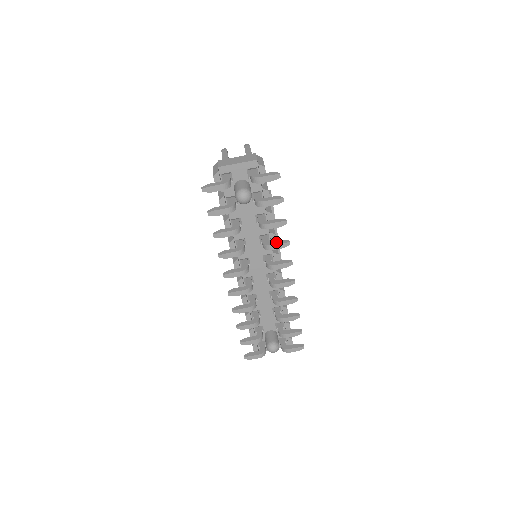
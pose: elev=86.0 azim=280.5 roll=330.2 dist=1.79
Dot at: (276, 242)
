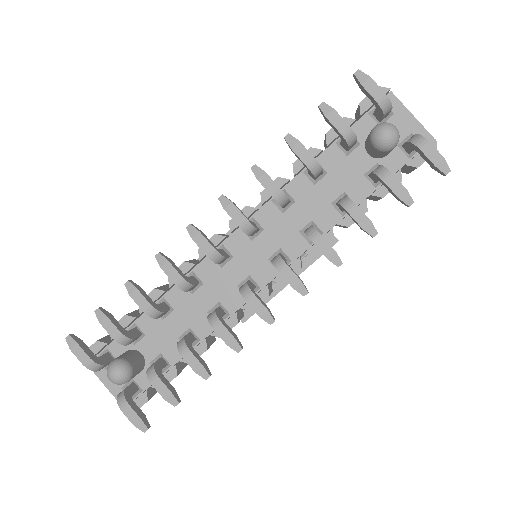
Dot at: occluded
